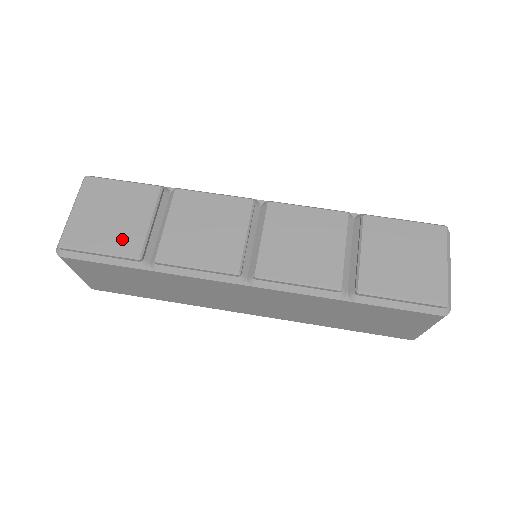
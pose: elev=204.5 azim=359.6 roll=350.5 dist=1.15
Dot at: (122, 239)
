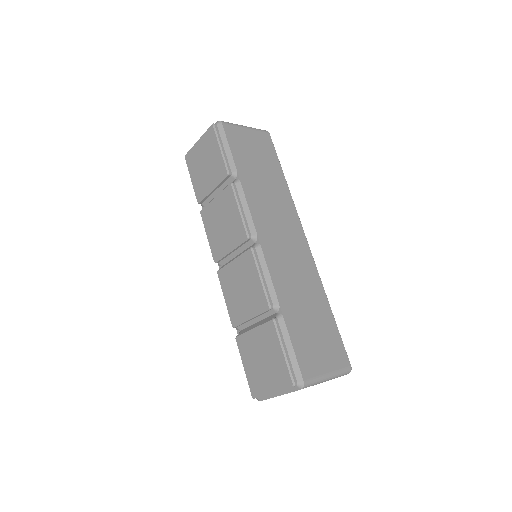
Dot at: (199, 184)
